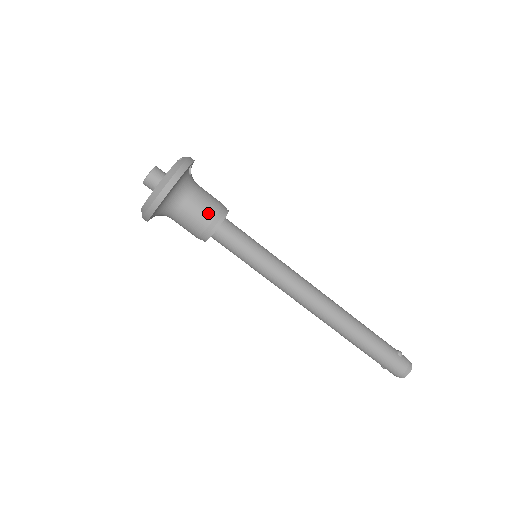
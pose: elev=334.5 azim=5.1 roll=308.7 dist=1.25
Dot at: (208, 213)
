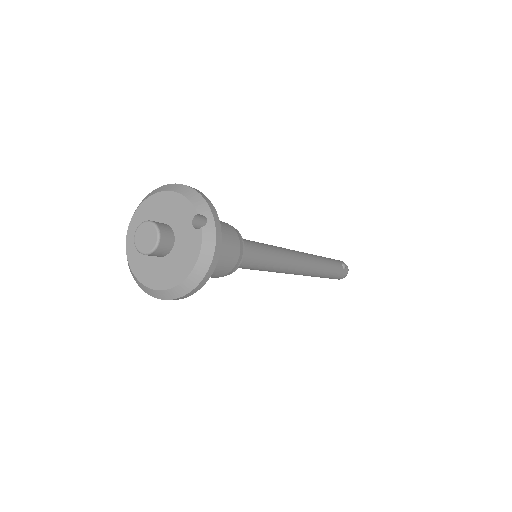
Dot at: (230, 264)
